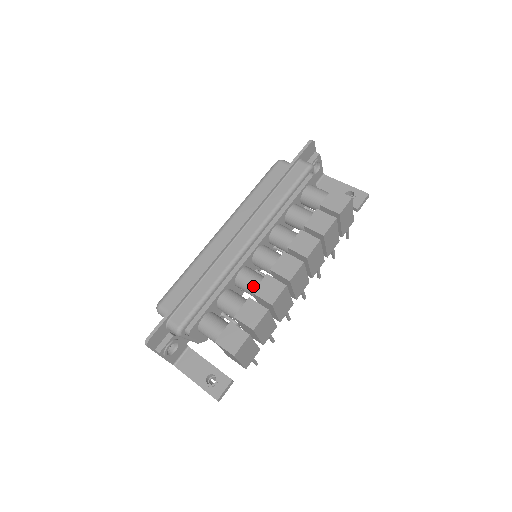
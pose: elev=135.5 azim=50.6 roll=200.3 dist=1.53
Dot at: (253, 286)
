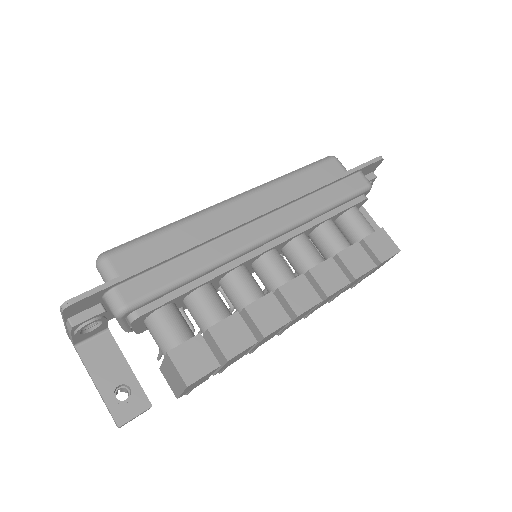
Dot at: (247, 298)
